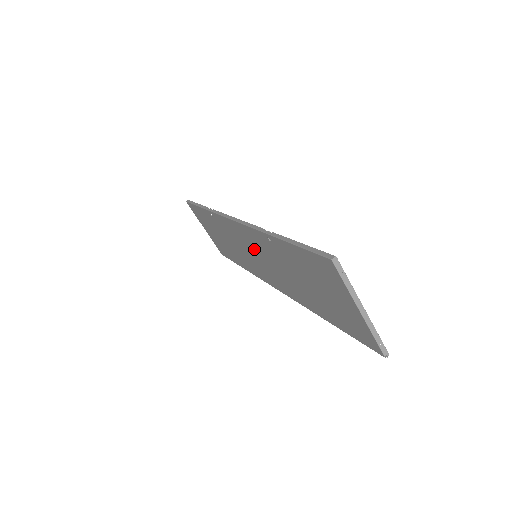
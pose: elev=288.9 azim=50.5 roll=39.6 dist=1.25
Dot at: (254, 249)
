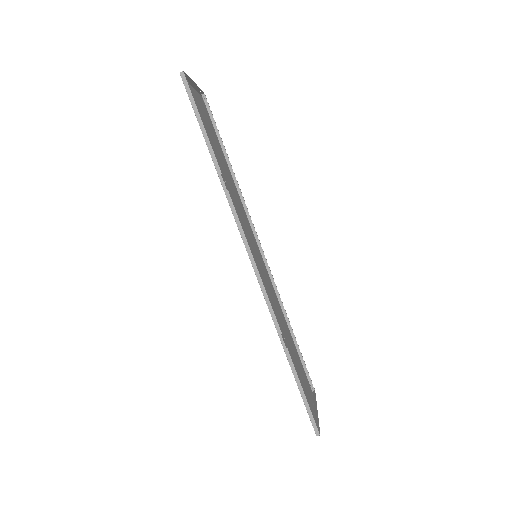
Dot at: (259, 269)
